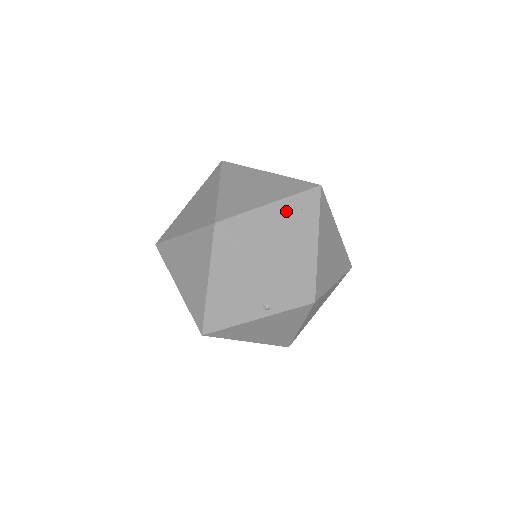
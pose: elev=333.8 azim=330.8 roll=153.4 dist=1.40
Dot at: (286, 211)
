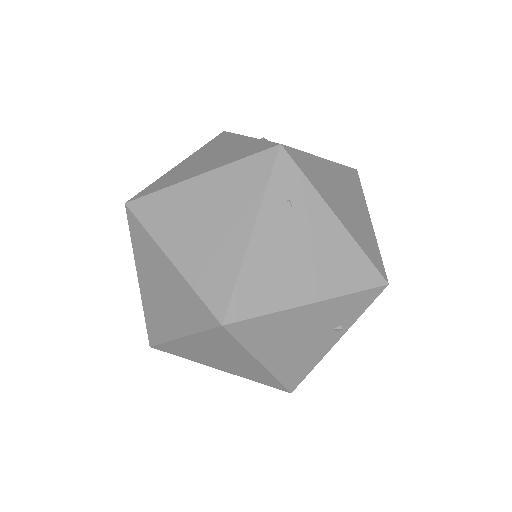
Dot at: (276, 222)
